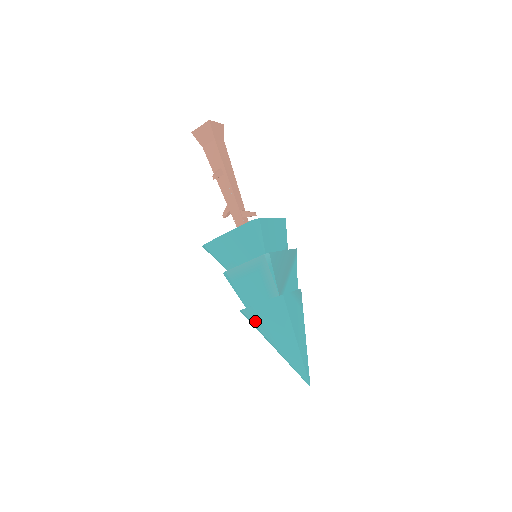
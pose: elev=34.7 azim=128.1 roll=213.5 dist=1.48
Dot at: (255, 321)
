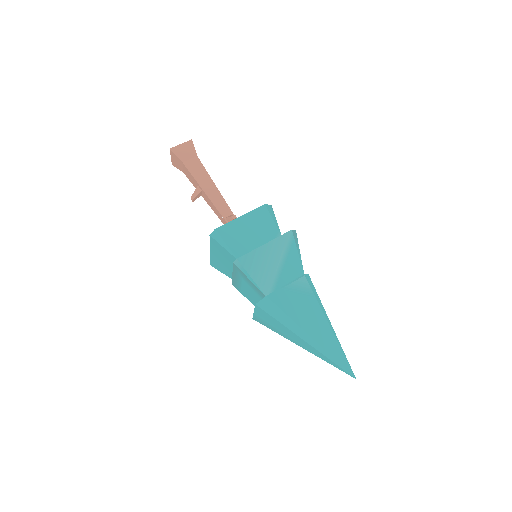
Dot at: (267, 326)
